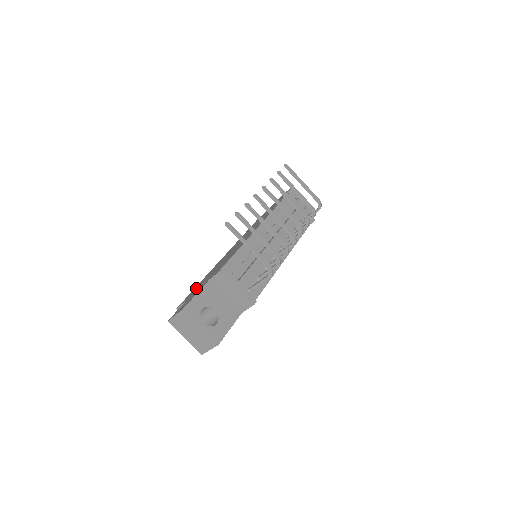
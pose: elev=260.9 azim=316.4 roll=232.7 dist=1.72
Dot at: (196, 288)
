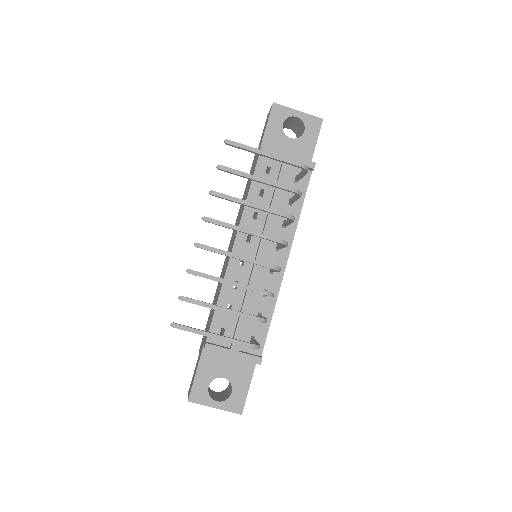
Dot at: occluded
